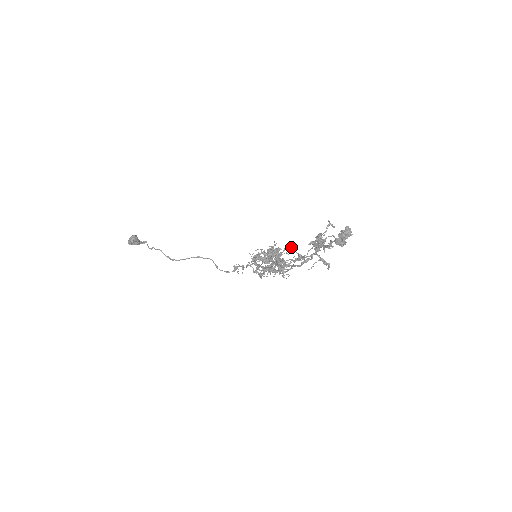
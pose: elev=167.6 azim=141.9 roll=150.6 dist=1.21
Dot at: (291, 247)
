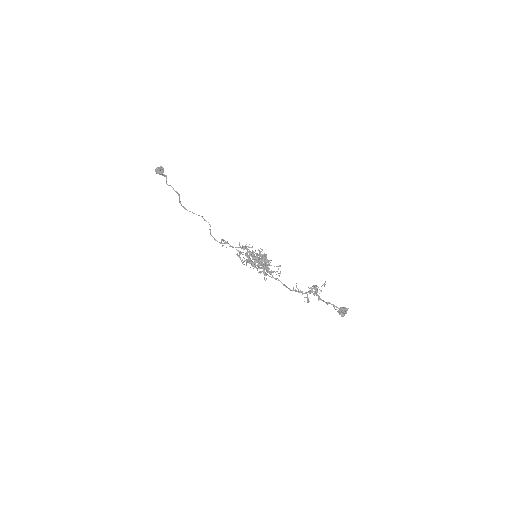
Dot at: (280, 266)
